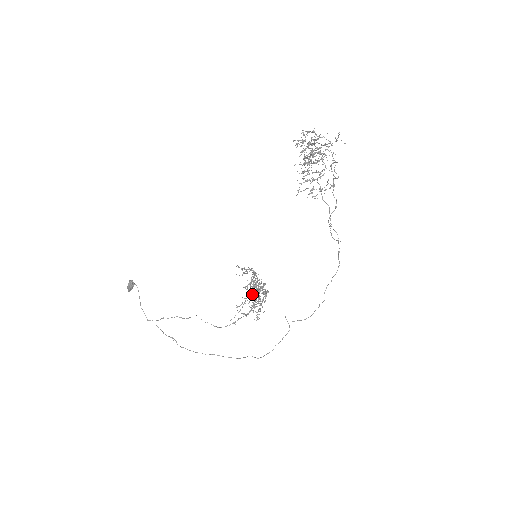
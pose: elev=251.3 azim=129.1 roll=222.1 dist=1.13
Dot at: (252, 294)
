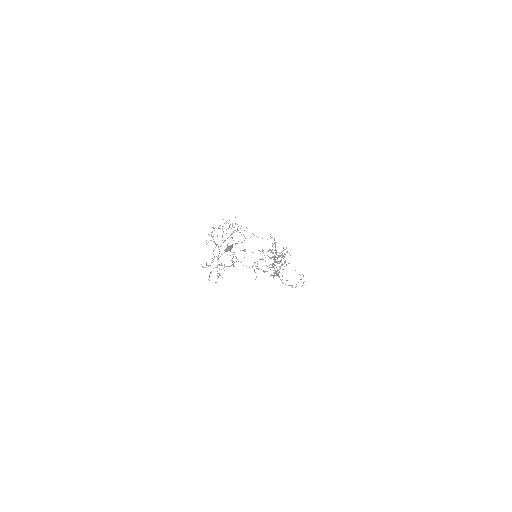
Dot at: occluded
